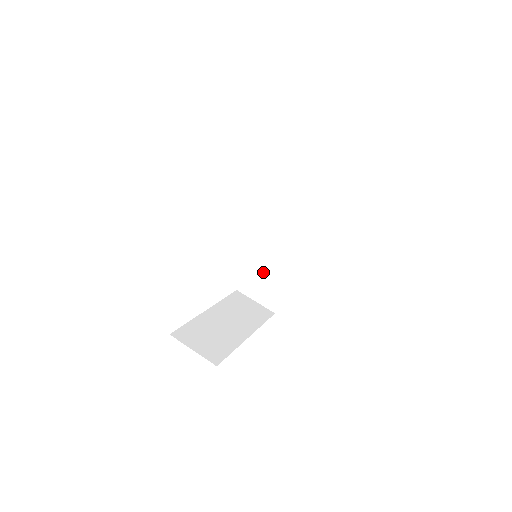
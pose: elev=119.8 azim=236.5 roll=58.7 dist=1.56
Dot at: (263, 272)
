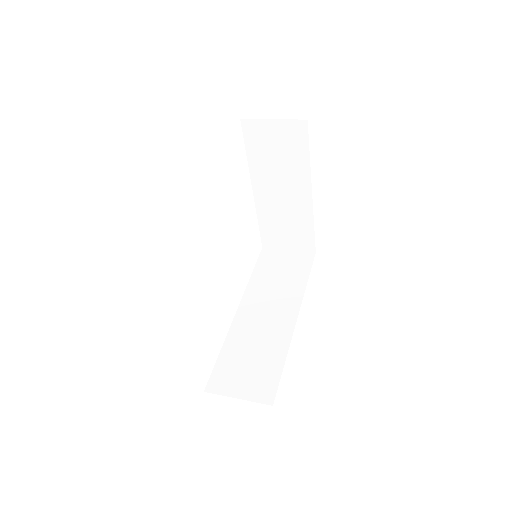
Dot at: (245, 354)
